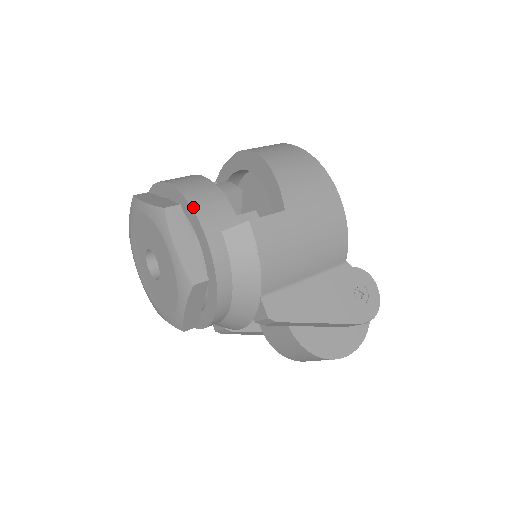
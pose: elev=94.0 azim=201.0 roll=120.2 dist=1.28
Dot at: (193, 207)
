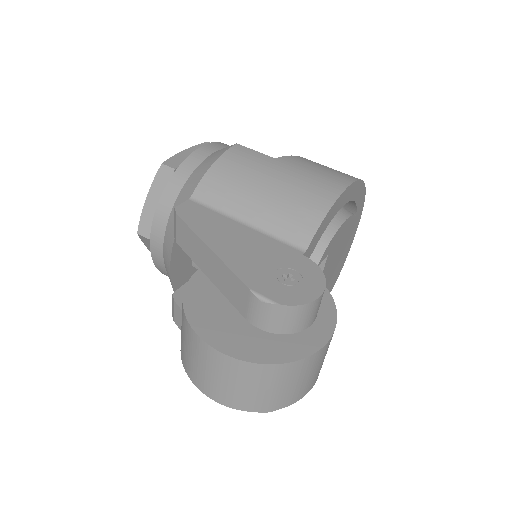
Dot at: (221, 143)
